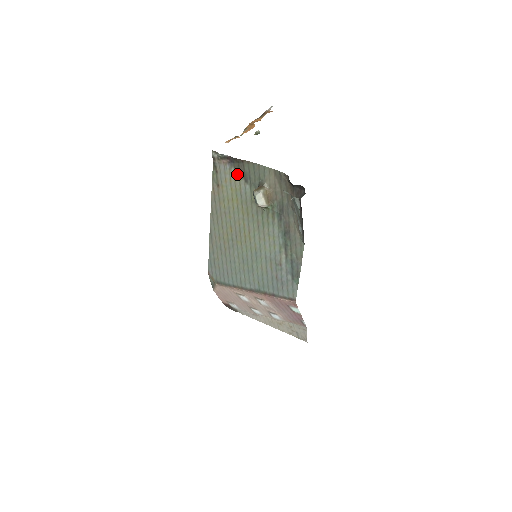
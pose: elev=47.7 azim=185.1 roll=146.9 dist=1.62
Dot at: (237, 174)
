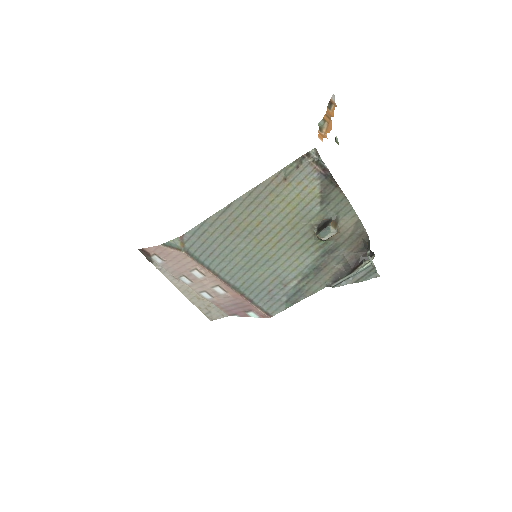
Dot at: (319, 189)
